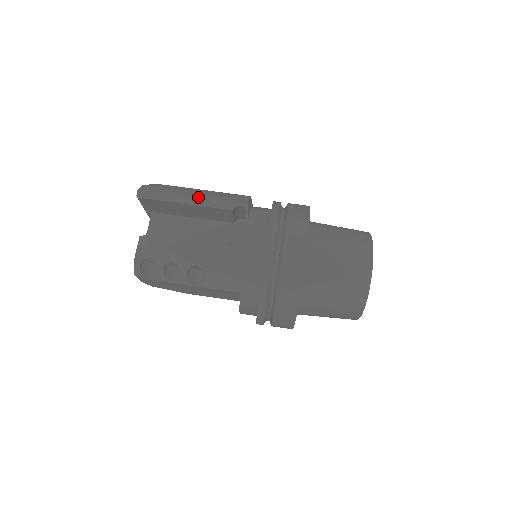
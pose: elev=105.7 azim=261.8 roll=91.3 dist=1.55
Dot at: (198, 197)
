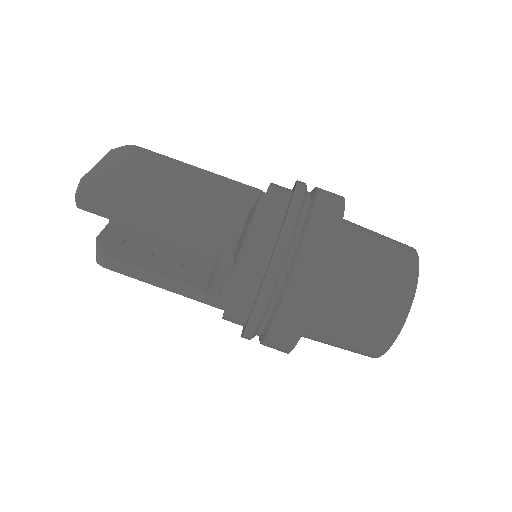
Dot at: (162, 228)
